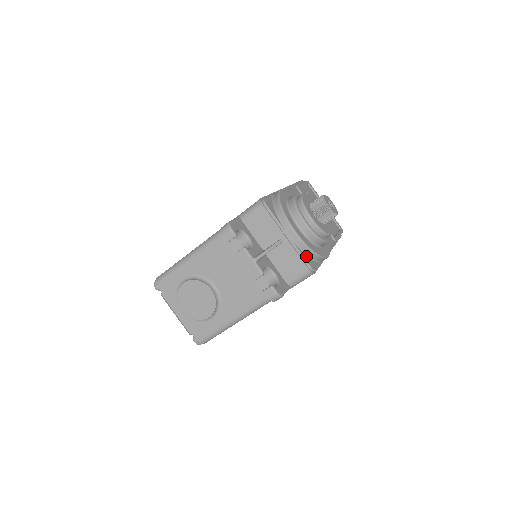
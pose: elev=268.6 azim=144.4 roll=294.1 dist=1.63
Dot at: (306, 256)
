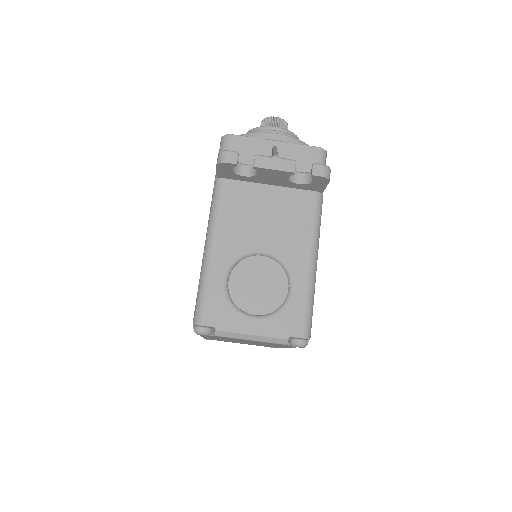
Dot at: occluded
